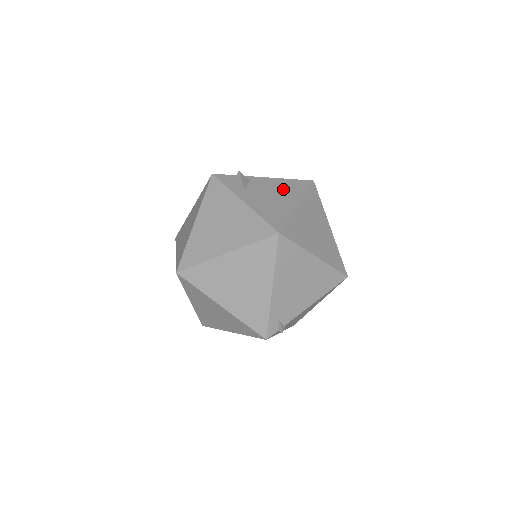
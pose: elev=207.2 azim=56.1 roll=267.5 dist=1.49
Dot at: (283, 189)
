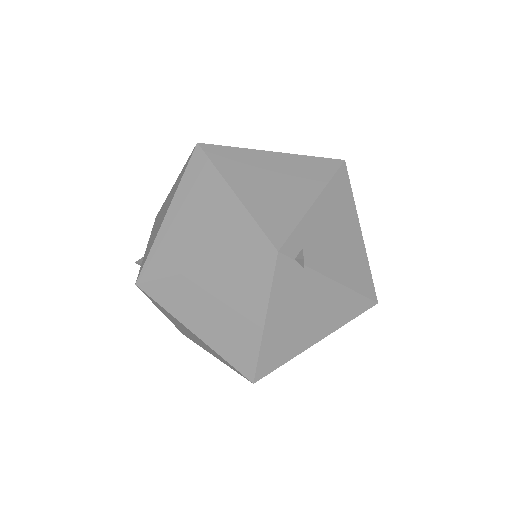
Dot at: occluded
